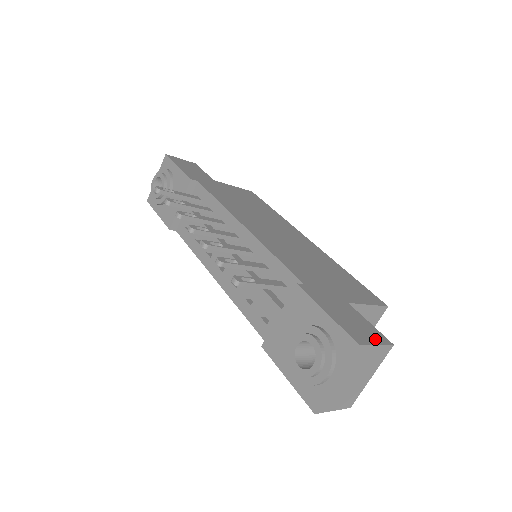
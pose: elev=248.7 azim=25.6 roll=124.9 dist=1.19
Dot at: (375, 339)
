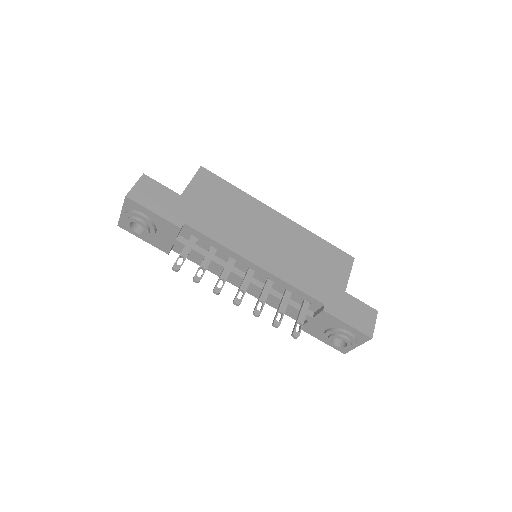
Dot at: (372, 319)
